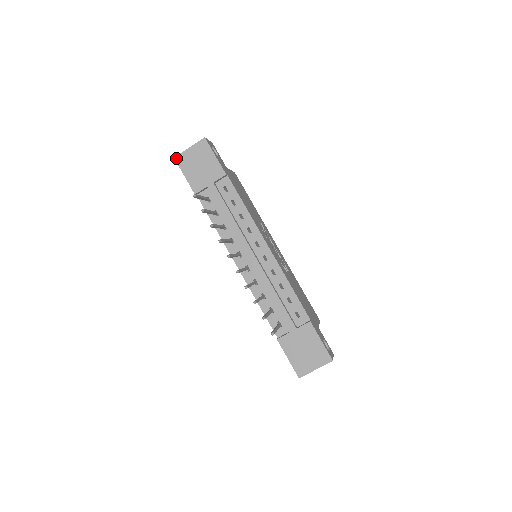
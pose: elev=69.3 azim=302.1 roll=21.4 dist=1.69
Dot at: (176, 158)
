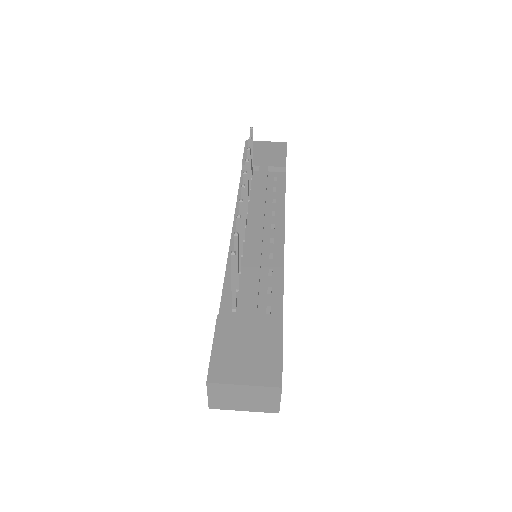
Dot at: (247, 141)
